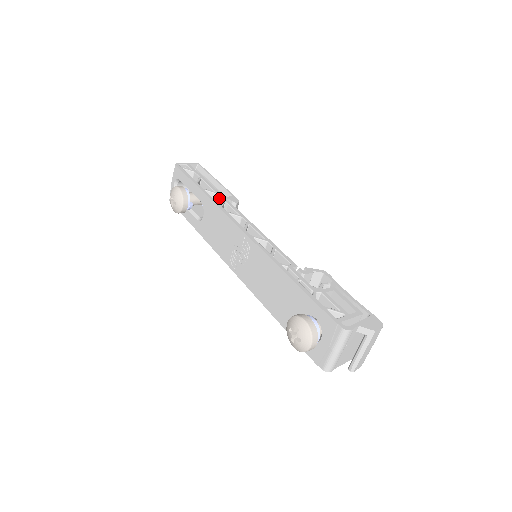
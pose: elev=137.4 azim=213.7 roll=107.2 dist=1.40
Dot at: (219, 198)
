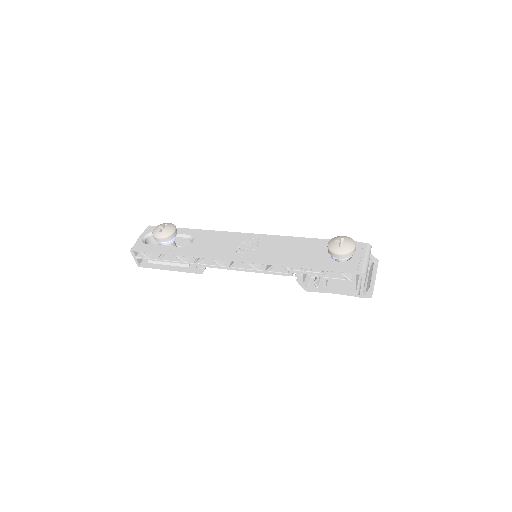
Dot at: occluded
